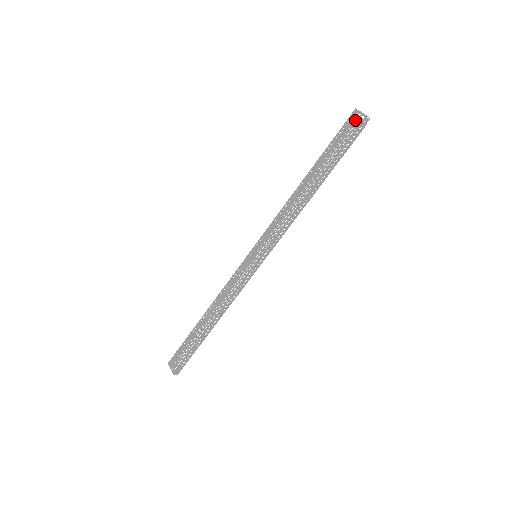
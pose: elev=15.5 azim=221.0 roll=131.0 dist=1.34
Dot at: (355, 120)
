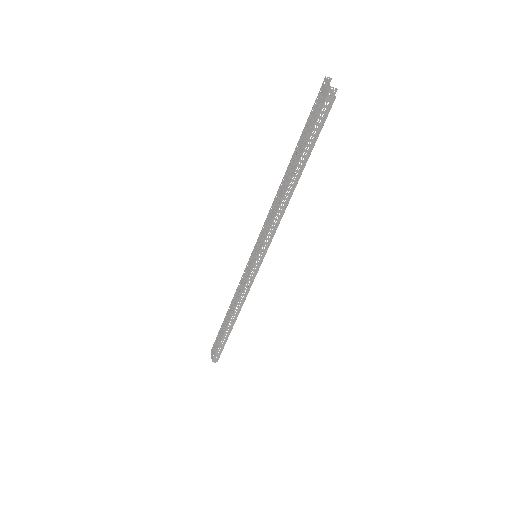
Dot at: (322, 93)
